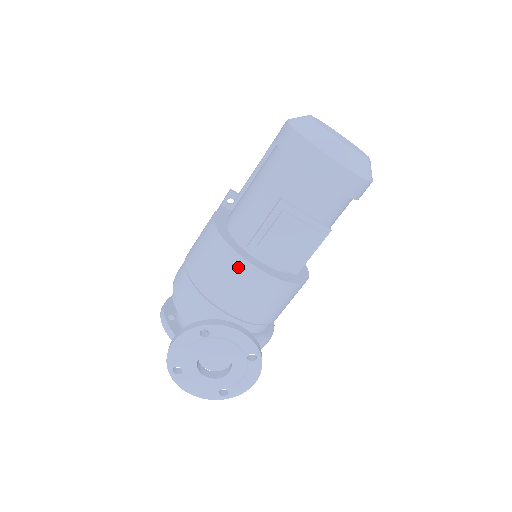
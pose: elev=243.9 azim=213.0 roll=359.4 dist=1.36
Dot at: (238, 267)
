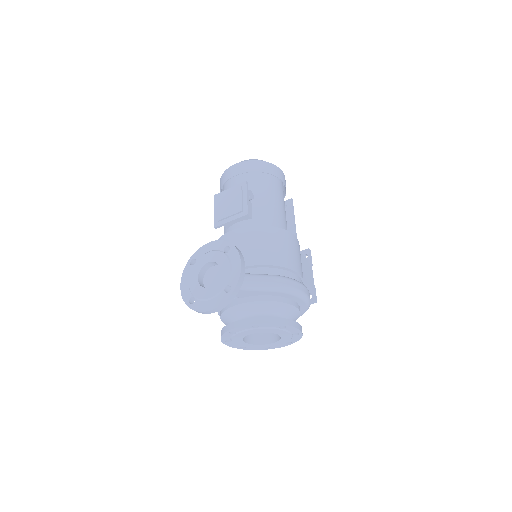
Dot at: occluded
